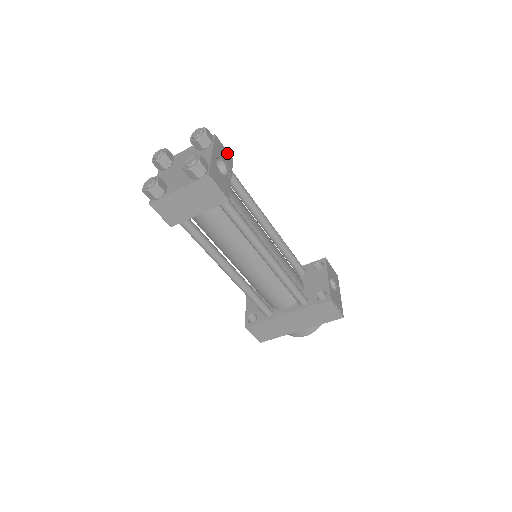
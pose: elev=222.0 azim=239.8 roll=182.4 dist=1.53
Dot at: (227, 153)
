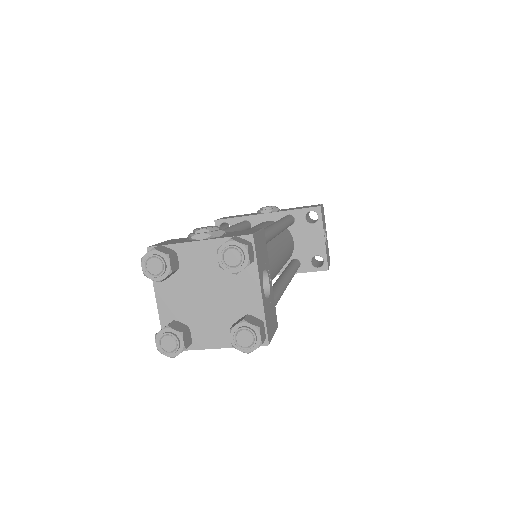
Dot at: (261, 235)
